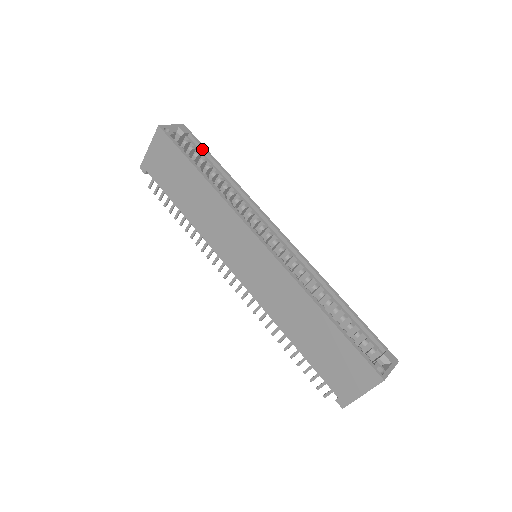
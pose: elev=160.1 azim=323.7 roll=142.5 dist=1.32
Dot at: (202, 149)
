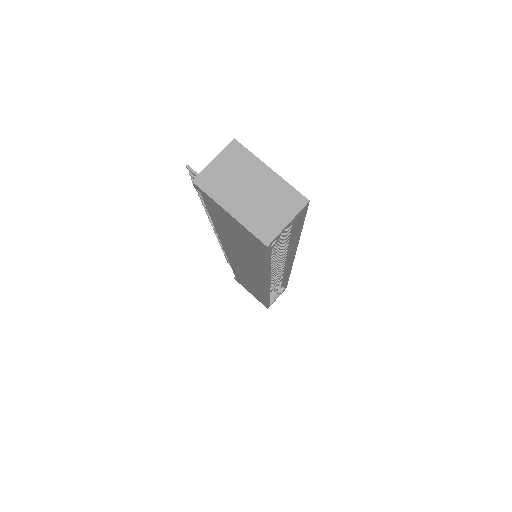
Dot at: (299, 224)
